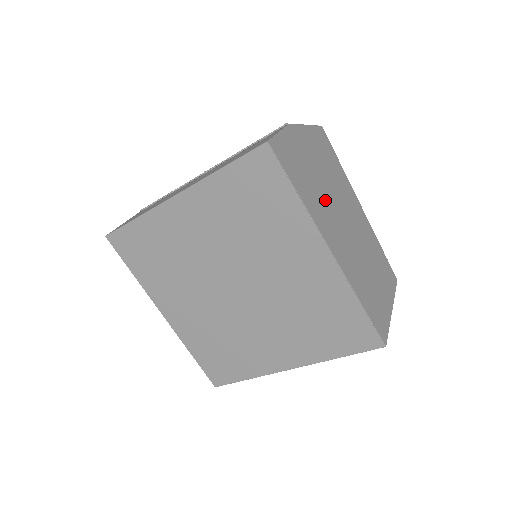
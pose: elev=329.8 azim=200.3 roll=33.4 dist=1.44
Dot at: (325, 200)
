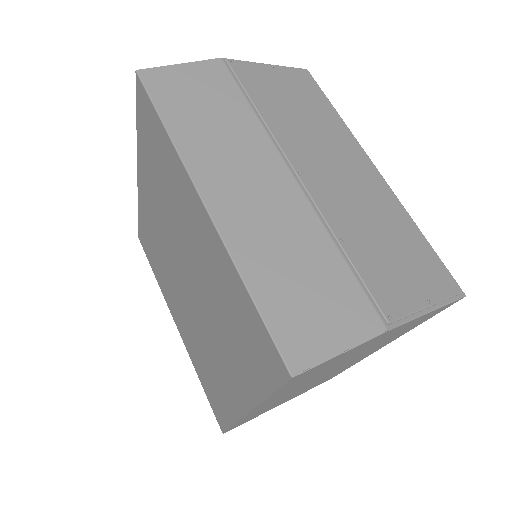
Dot at: occluded
